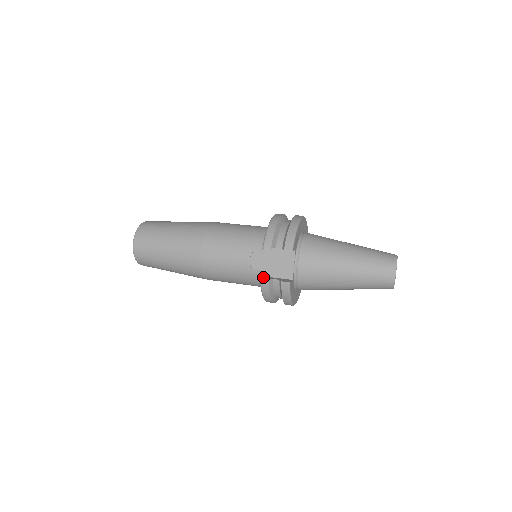
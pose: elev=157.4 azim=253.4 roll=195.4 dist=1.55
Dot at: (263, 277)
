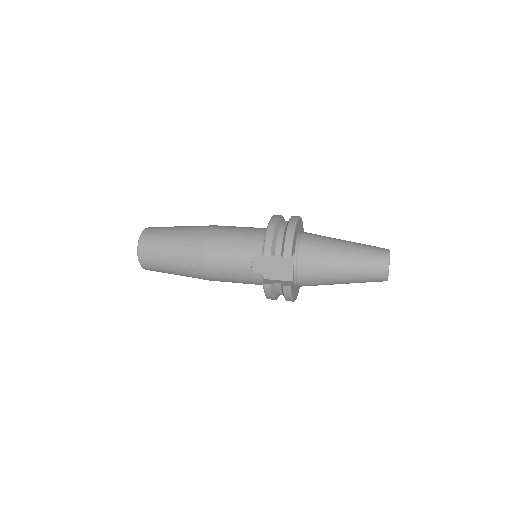
Dot at: (265, 281)
